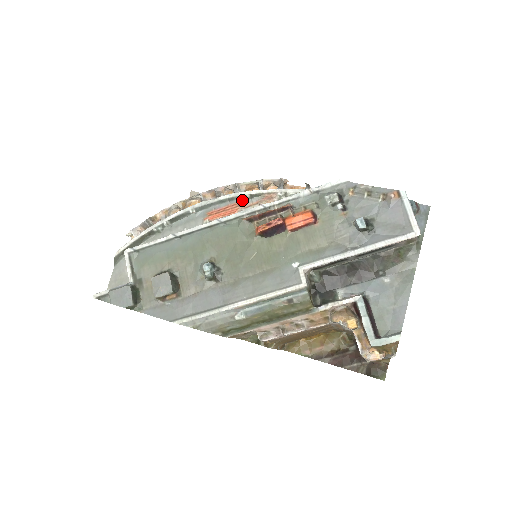
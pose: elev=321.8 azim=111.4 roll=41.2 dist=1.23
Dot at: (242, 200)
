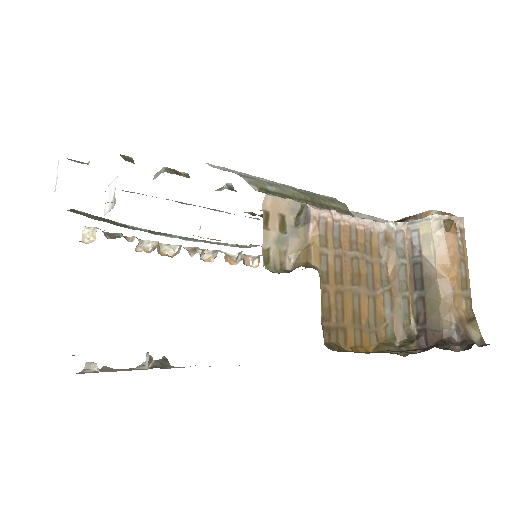
Dot at: occluded
